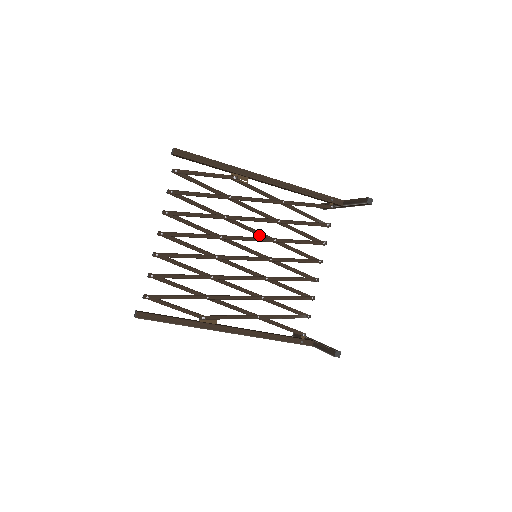
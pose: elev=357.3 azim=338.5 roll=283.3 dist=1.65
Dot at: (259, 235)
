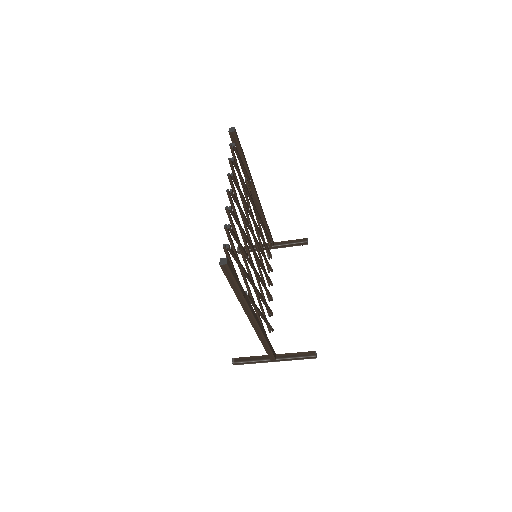
Dot at: occluded
